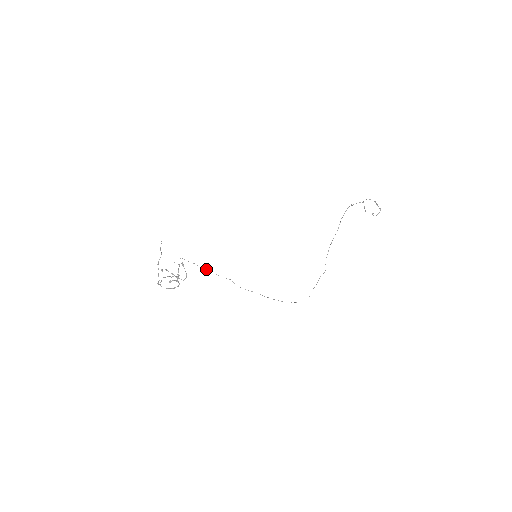
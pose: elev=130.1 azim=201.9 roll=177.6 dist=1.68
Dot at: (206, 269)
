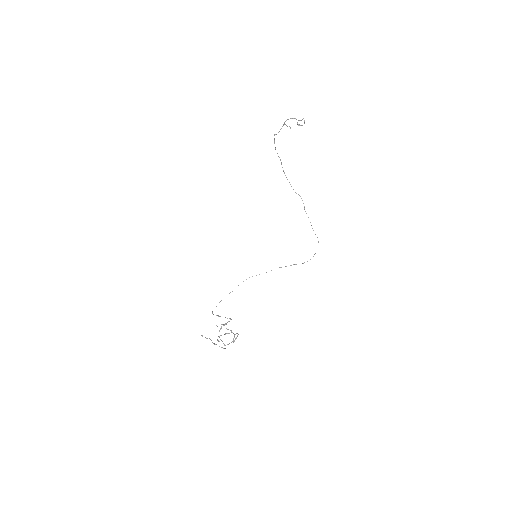
Dot at: occluded
